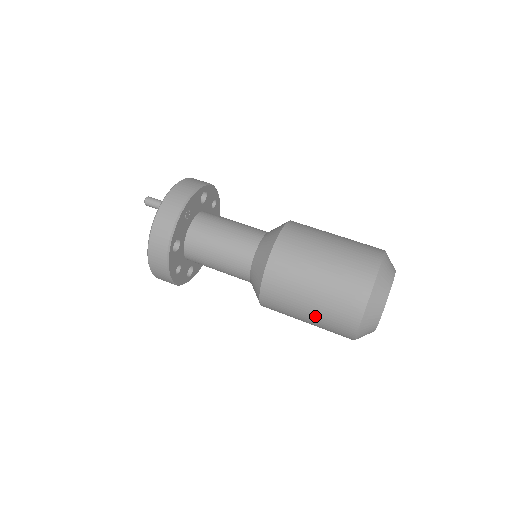
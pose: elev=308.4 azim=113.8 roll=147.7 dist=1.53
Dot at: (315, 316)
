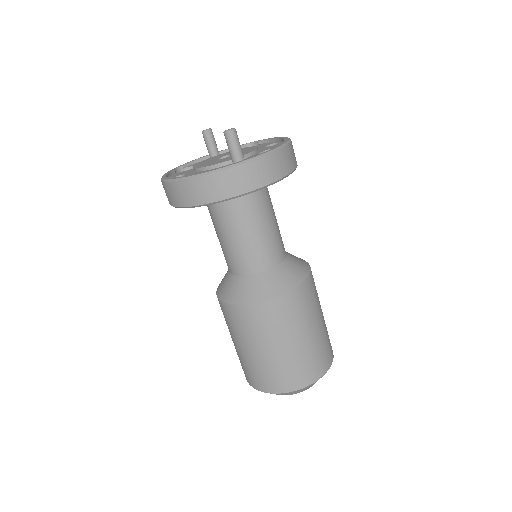
Dot at: (241, 354)
